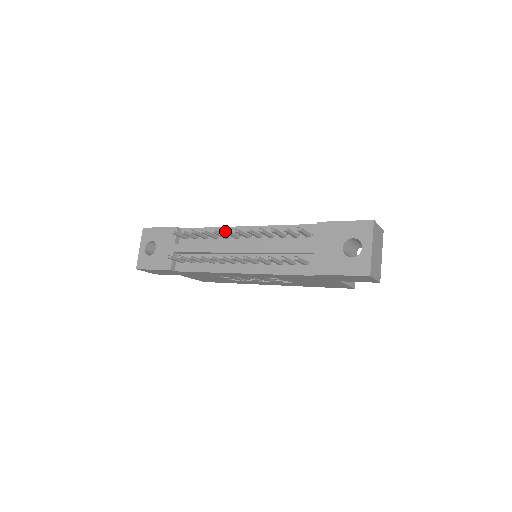
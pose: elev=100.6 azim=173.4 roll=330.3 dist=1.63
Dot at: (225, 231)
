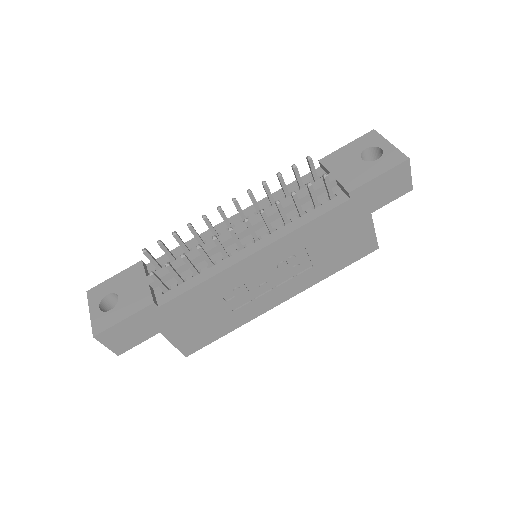
Dot at: (220, 207)
